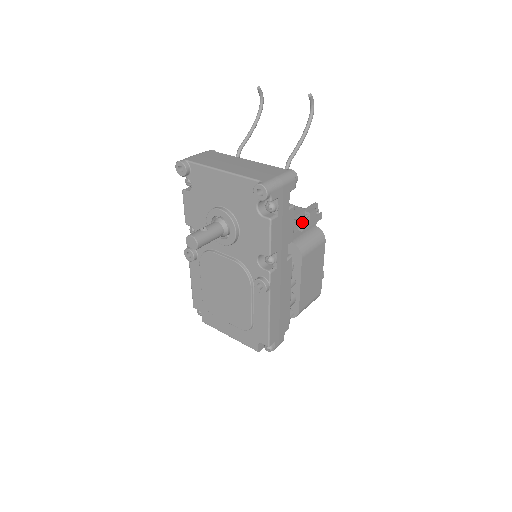
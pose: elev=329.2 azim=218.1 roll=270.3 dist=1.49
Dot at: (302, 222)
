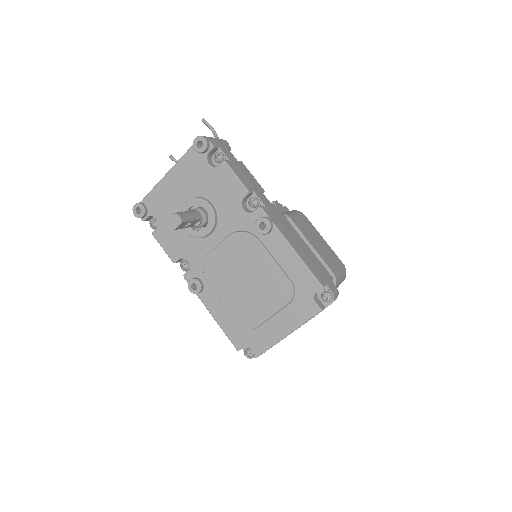
Dot at: occluded
